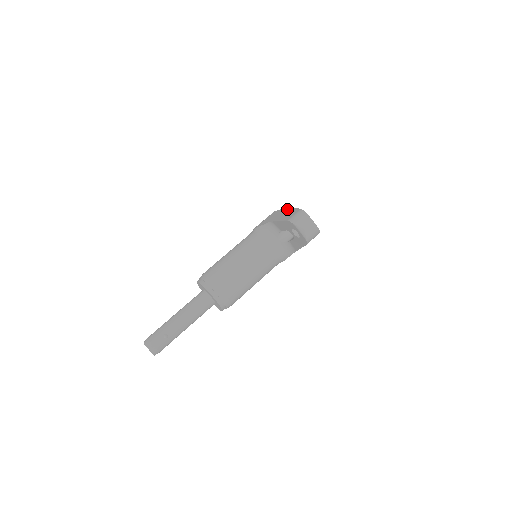
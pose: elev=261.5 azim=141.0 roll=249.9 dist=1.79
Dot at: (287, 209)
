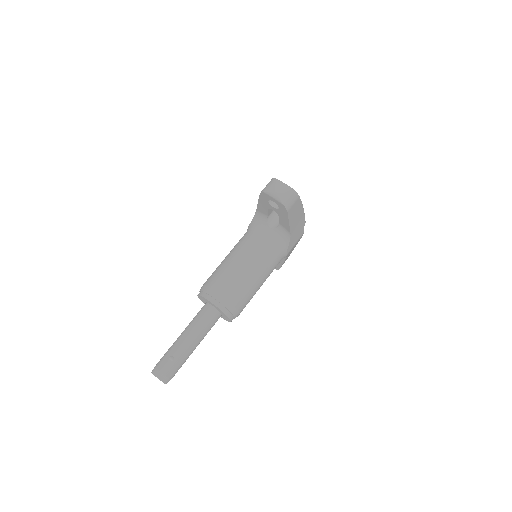
Dot at: occluded
